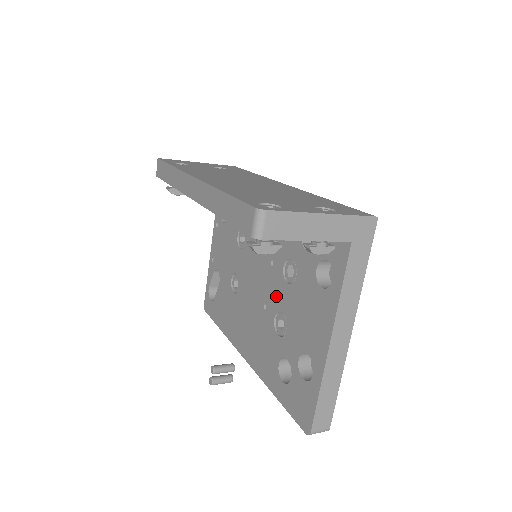
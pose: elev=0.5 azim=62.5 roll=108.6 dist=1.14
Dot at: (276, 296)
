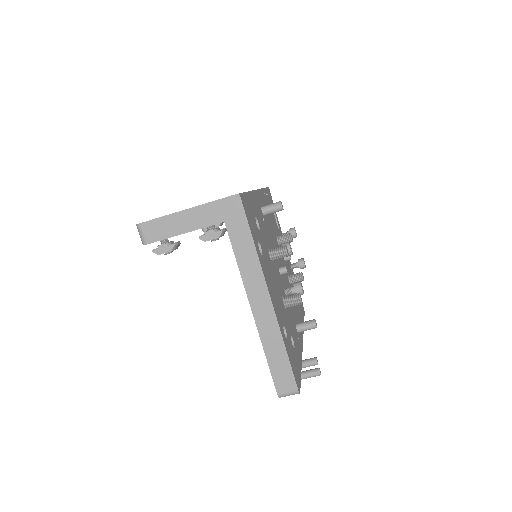
Dot at: occluded
